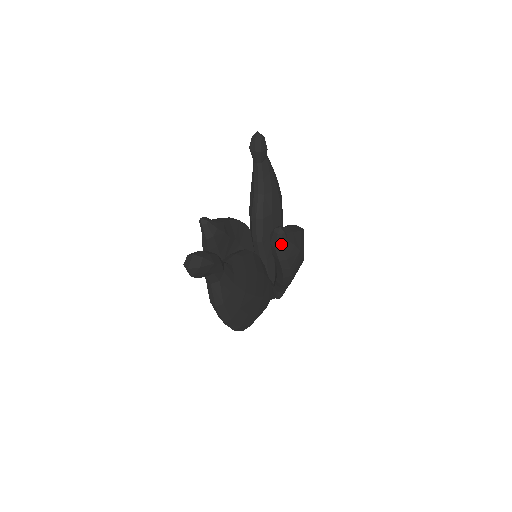
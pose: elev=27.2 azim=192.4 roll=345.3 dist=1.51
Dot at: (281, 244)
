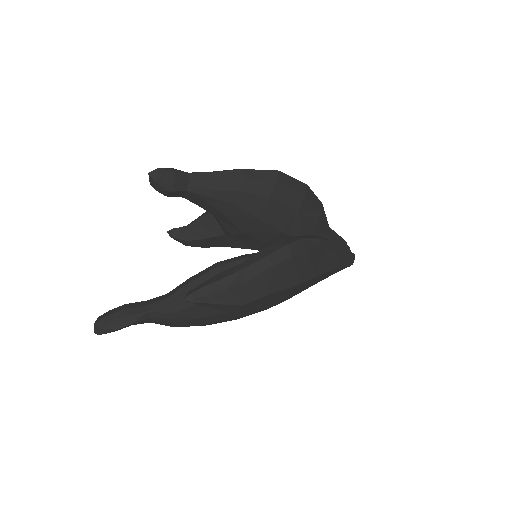
Dot at: (202, 305)
